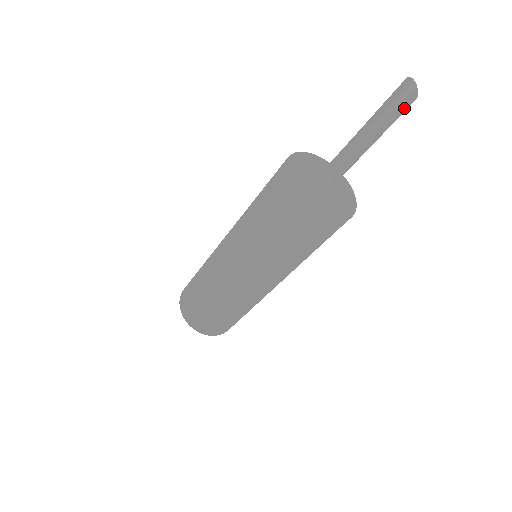
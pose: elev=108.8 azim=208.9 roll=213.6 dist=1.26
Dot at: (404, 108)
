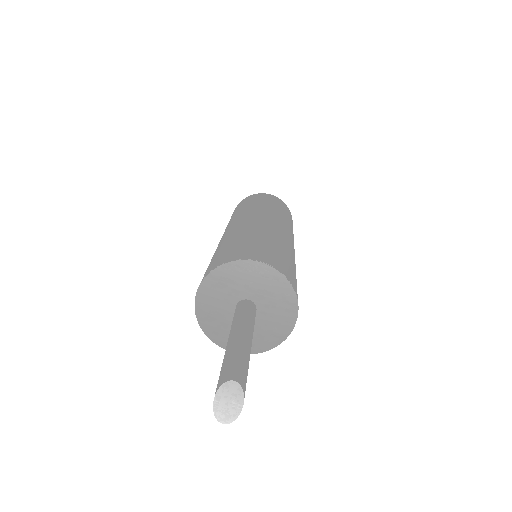
Dot at: occluded
